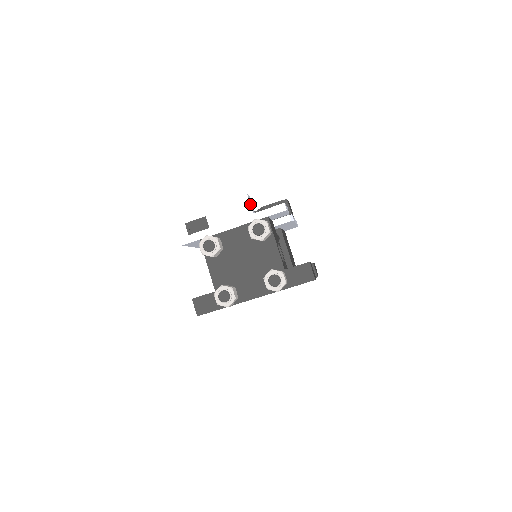
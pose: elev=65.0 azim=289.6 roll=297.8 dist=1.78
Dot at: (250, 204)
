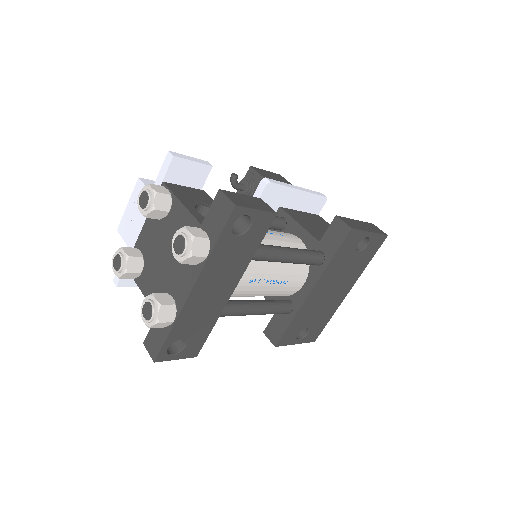
Dot at: occluded
